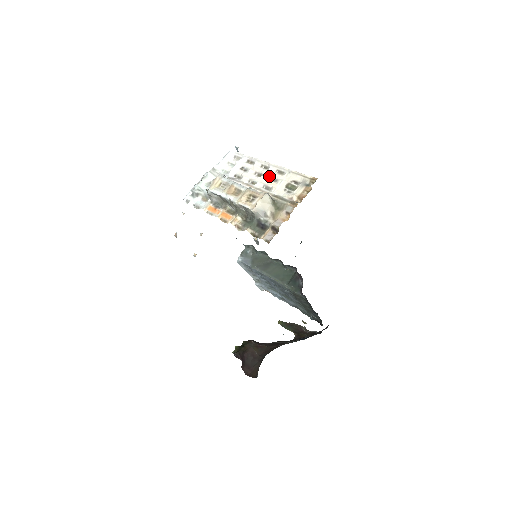
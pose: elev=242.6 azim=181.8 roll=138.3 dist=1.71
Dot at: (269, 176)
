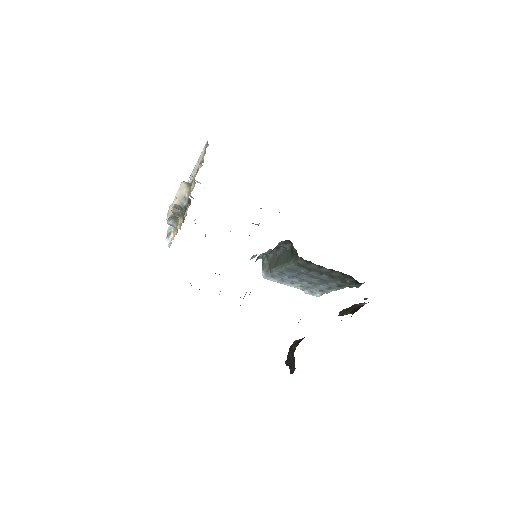
Dot at: (194, 172)
